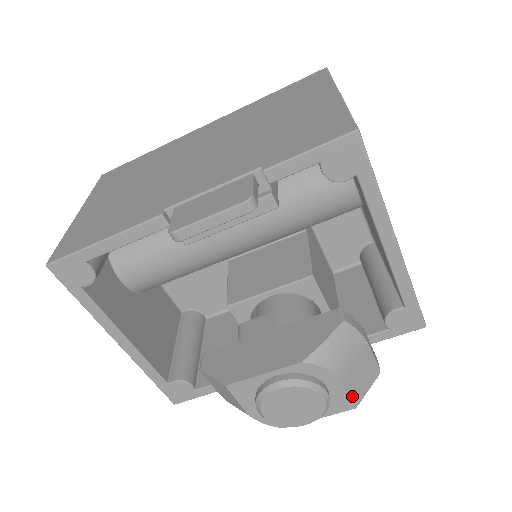
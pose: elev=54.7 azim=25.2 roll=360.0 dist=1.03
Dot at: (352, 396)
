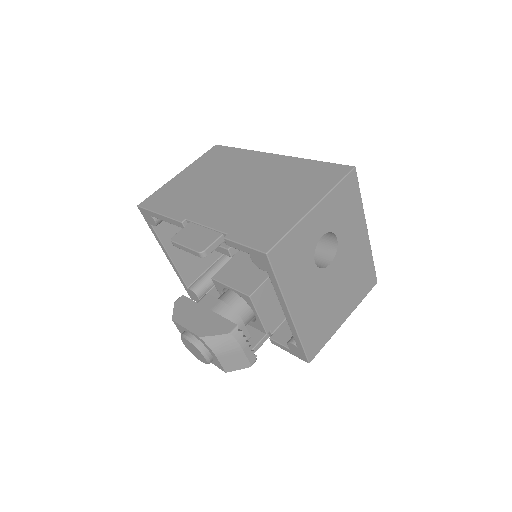
Dot at: (224, 367)
